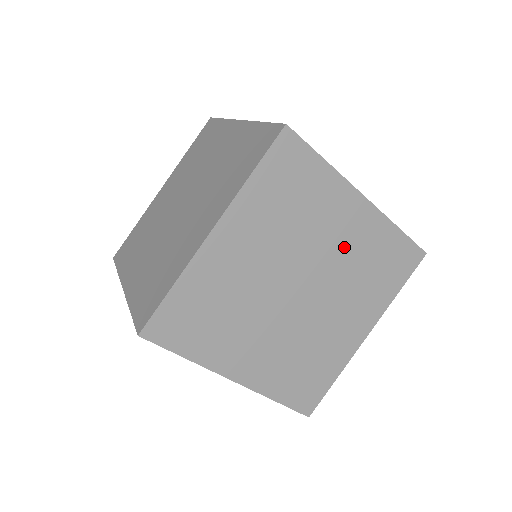
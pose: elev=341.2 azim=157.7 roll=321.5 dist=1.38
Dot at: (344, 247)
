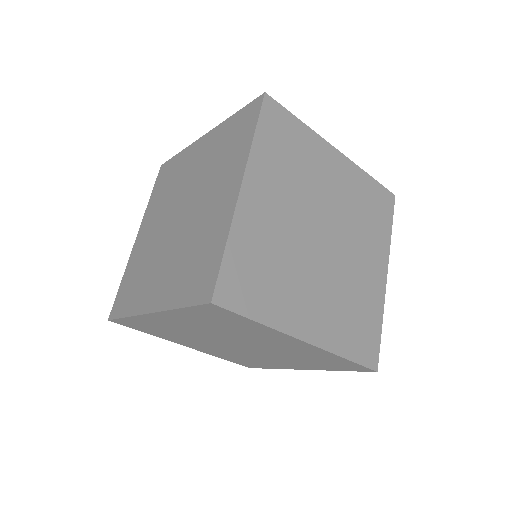
Dot at: (340, 194)
